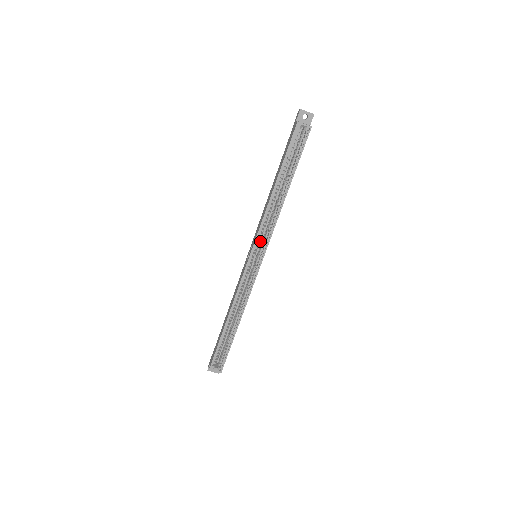
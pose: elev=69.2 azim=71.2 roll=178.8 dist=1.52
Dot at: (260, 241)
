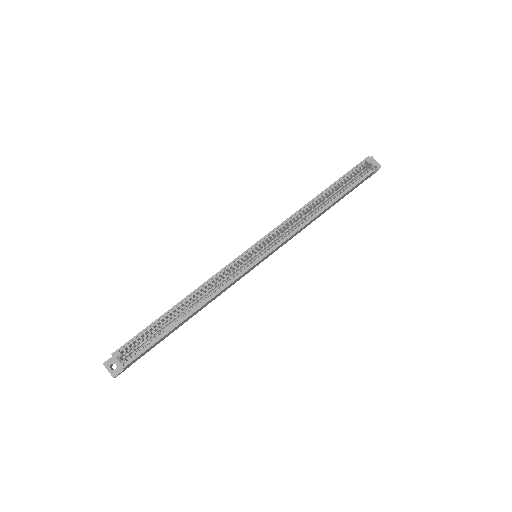
Dot at: occluded
